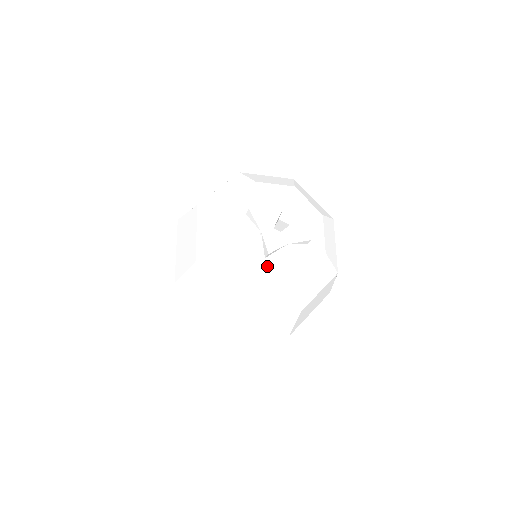
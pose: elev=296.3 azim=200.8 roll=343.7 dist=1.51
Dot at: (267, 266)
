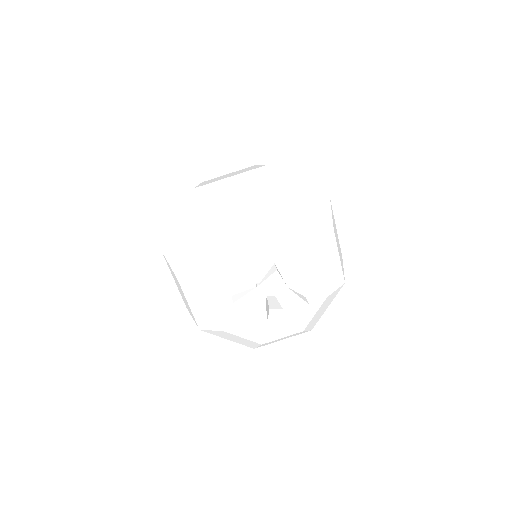
Dot at: (268, 333)
